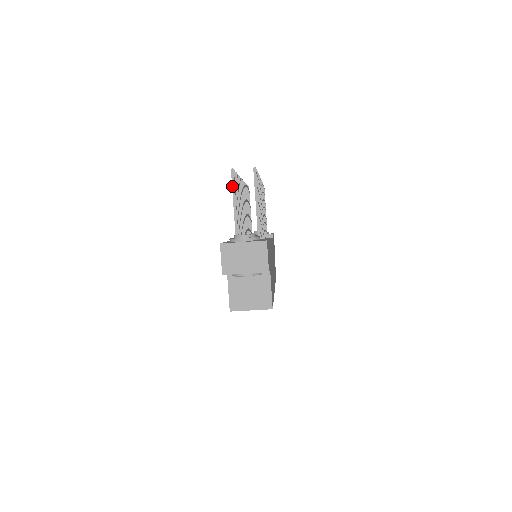
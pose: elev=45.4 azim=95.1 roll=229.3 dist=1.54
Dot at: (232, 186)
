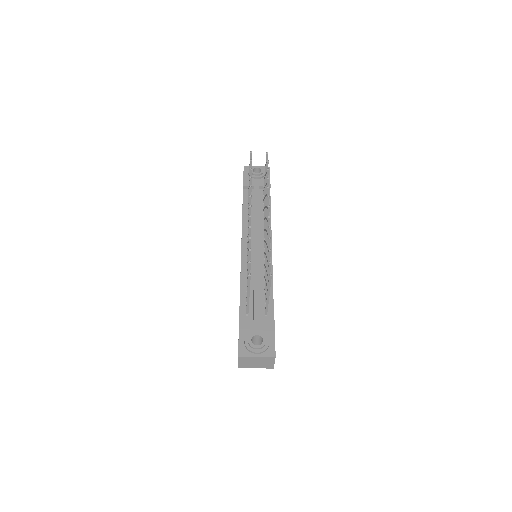
Dot at: (248, 285)
